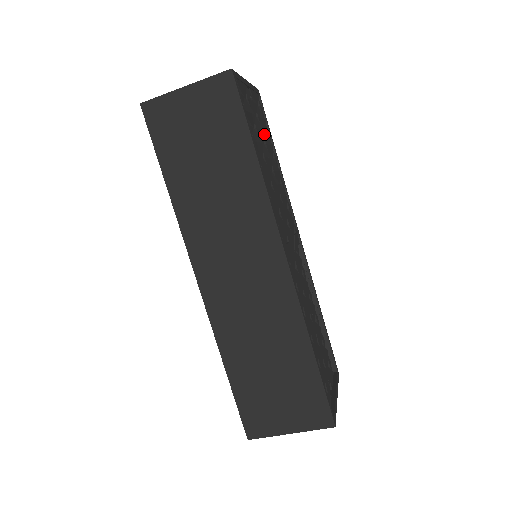
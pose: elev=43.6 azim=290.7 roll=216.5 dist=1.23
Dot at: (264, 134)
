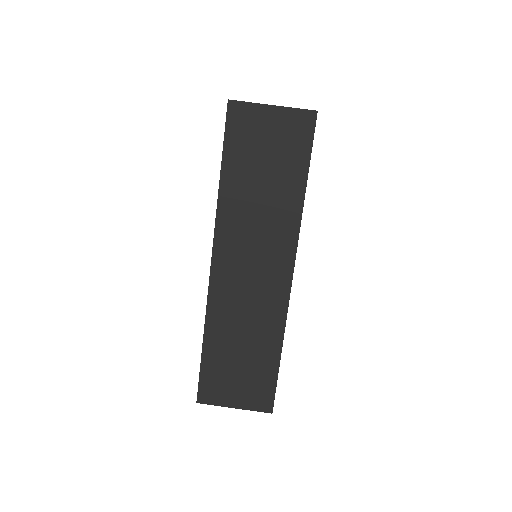
Dot at: occluded
